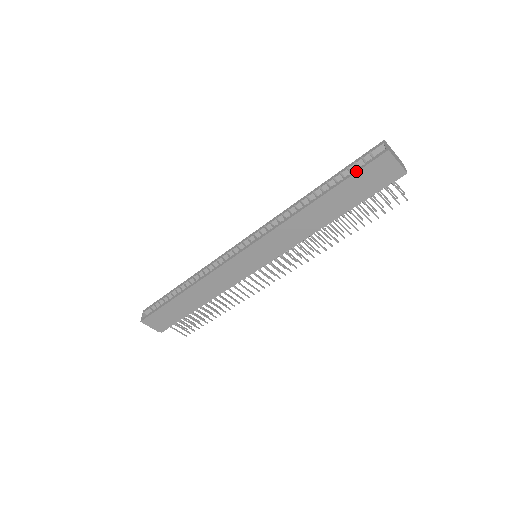
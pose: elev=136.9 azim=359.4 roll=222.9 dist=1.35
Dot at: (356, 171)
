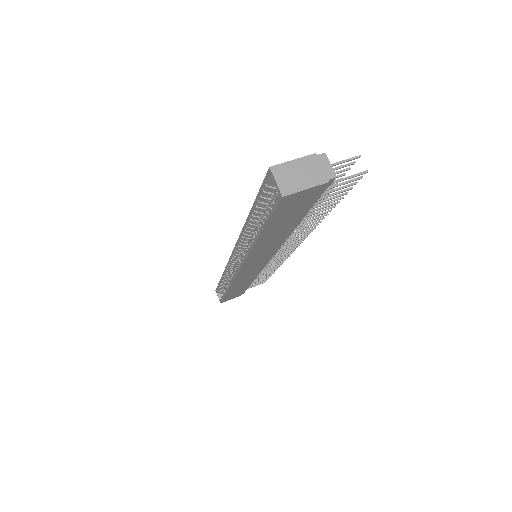
Dot at: (268, 217)
